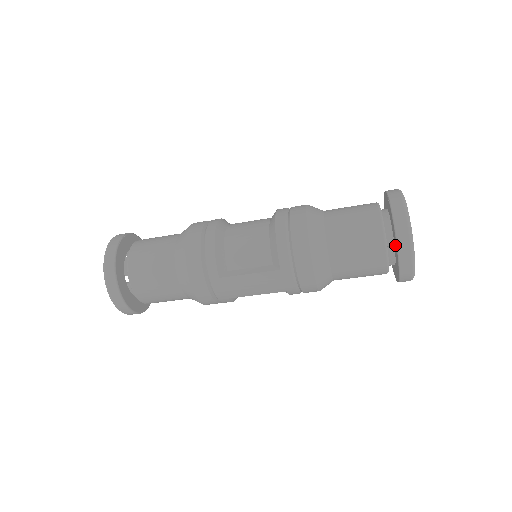
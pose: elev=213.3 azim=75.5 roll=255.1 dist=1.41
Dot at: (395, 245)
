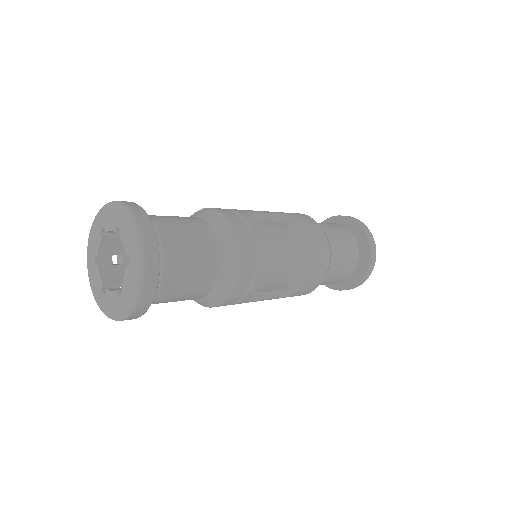
Dot at: (350, 280)
